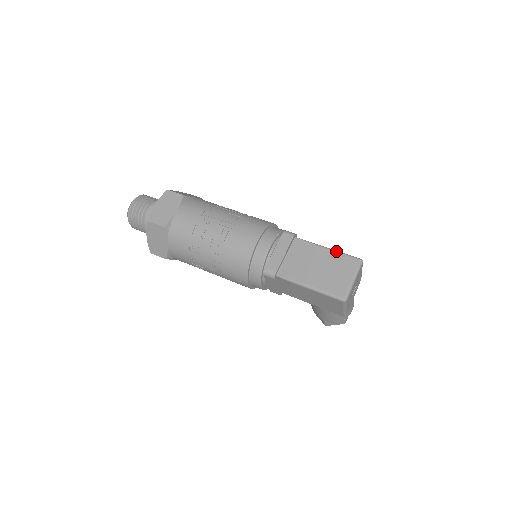
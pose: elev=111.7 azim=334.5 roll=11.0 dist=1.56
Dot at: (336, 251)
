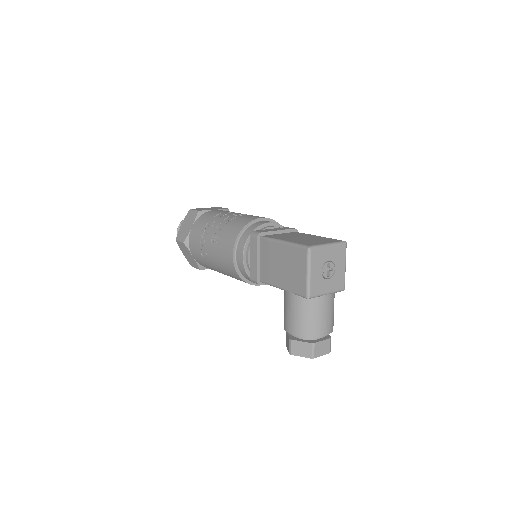
Dot at: (325, 237)
